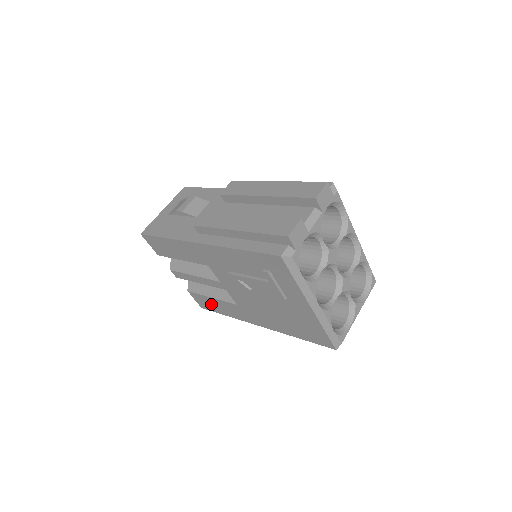
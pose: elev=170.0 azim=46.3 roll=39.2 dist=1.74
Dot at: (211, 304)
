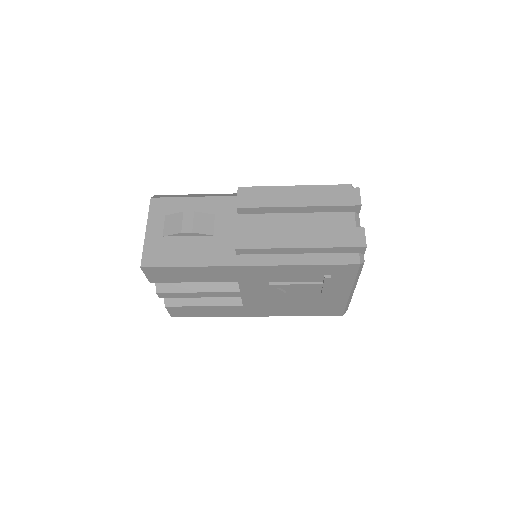
Dot at: (195, 311)
